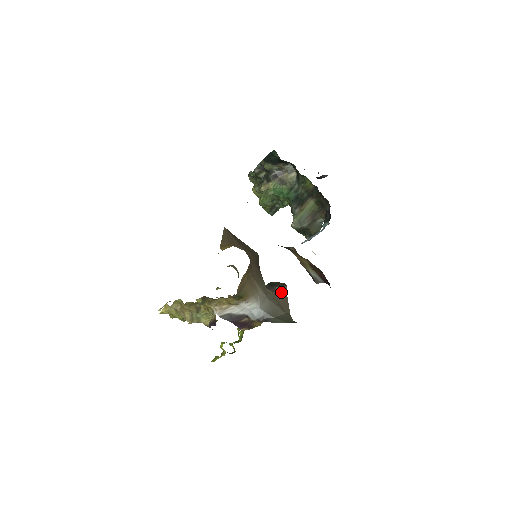
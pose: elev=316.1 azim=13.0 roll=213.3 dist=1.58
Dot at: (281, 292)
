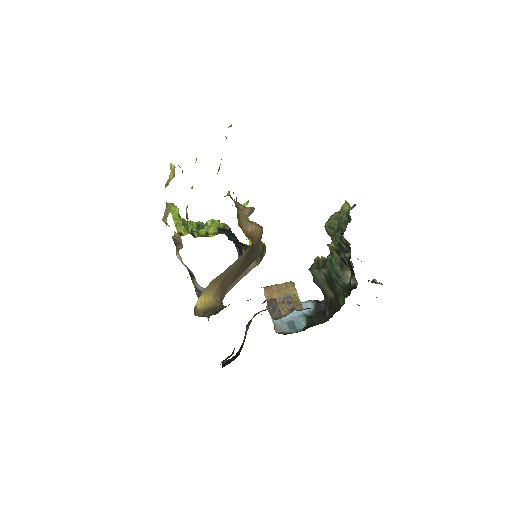
Dot at: (246, 269)
